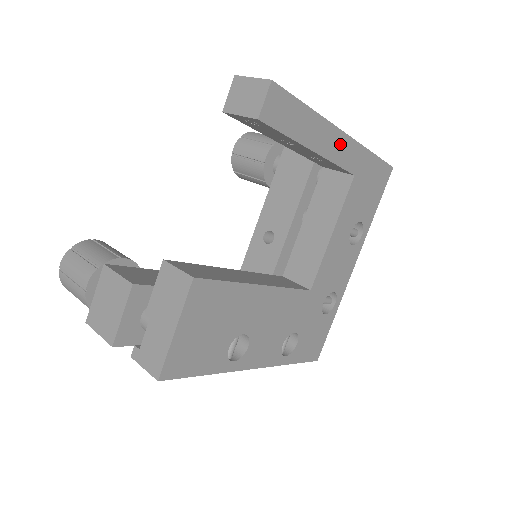
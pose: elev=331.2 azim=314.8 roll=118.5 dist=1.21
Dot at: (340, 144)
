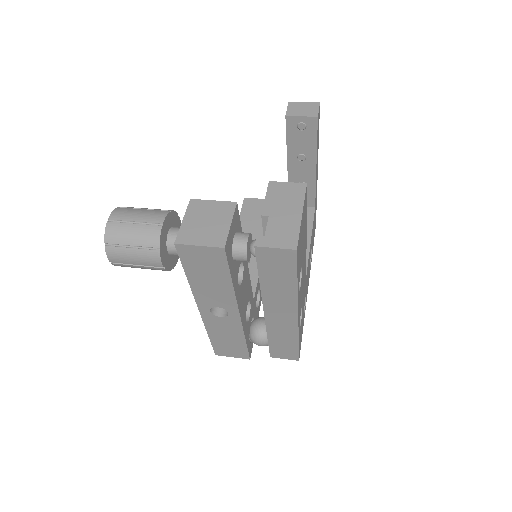
Dot at: occluded
